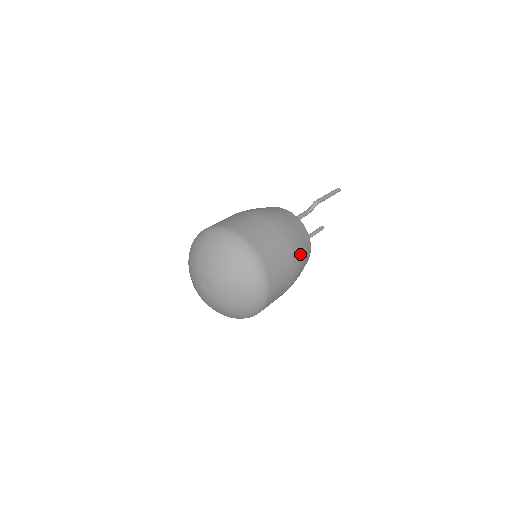
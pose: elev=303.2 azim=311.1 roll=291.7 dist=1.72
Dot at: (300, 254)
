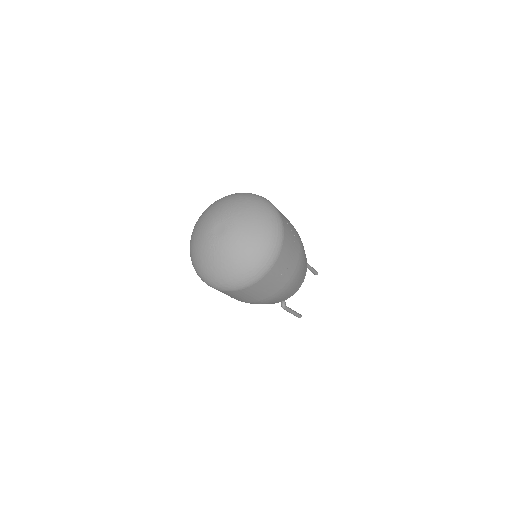
Dot at: (303, 248)
